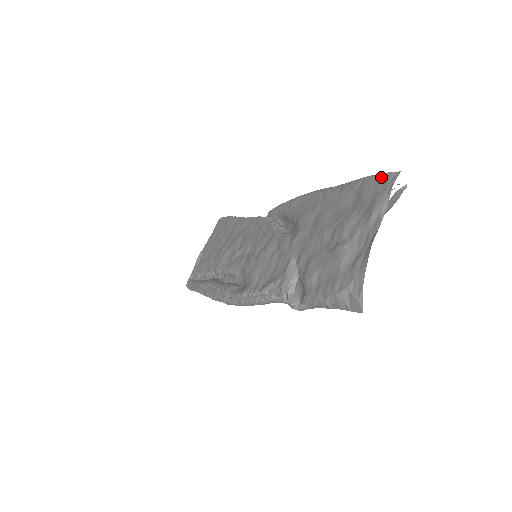
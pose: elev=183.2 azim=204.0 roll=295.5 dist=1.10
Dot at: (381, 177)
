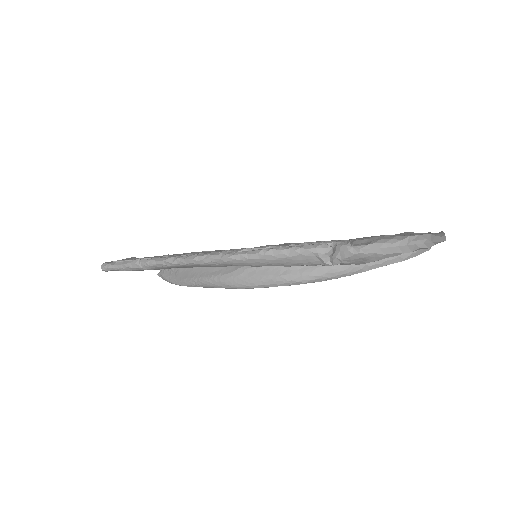
Dot at: occluded
